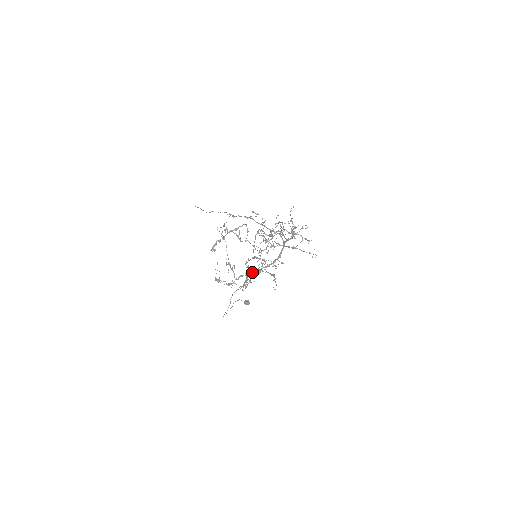
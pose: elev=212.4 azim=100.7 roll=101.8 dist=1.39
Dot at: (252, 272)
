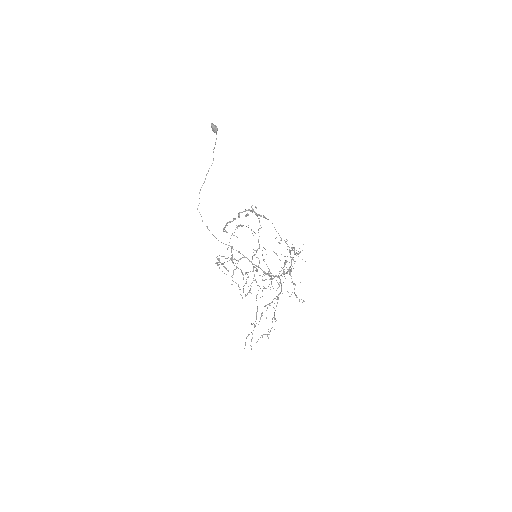
Dot at: occluded
